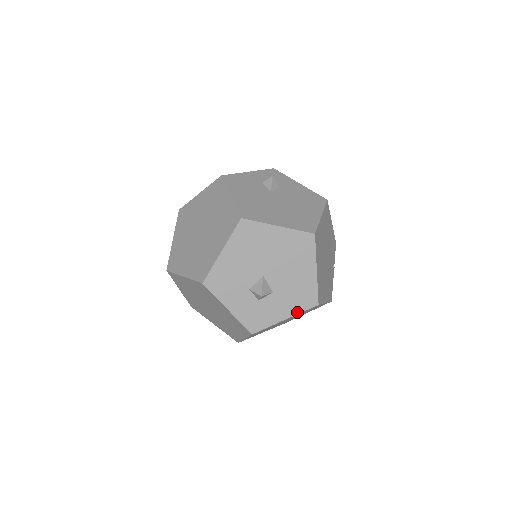
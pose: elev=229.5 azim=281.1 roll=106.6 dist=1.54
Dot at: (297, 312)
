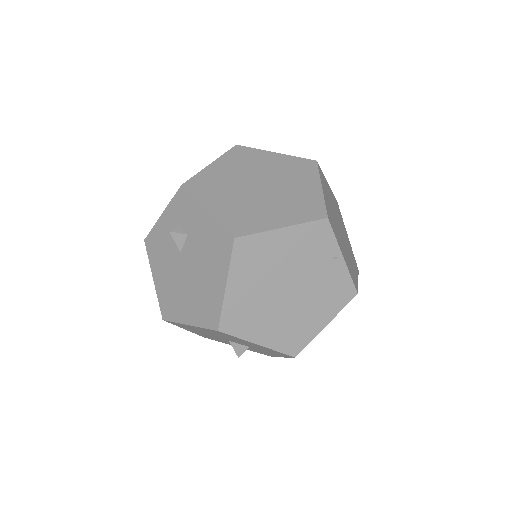
Dot at: occluded
